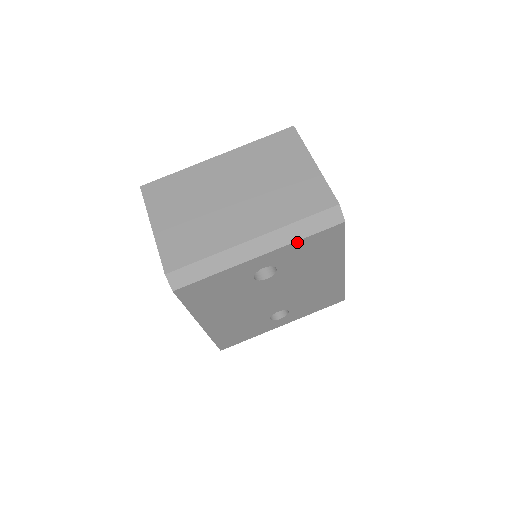
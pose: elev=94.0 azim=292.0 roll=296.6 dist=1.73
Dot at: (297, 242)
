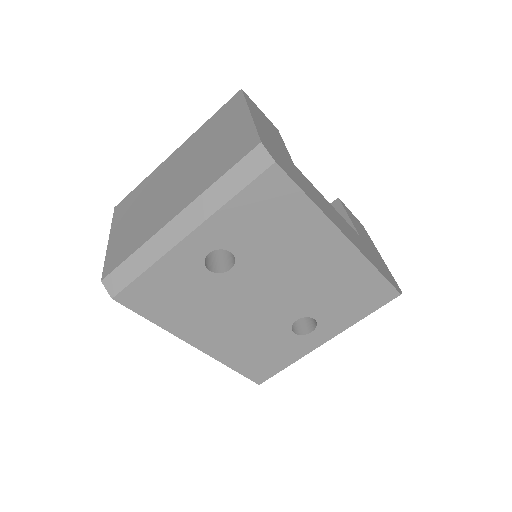
Dot at: (226, 207)
